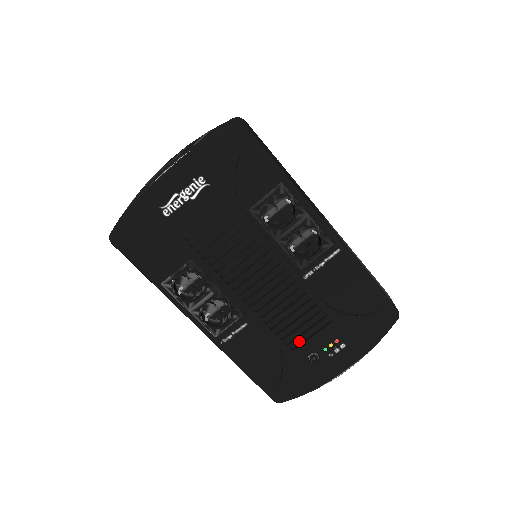
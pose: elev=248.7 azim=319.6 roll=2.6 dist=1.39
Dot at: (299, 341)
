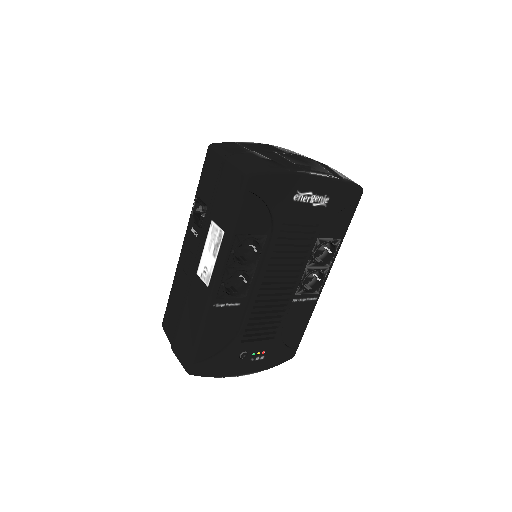
Dot at: (251, 338)
